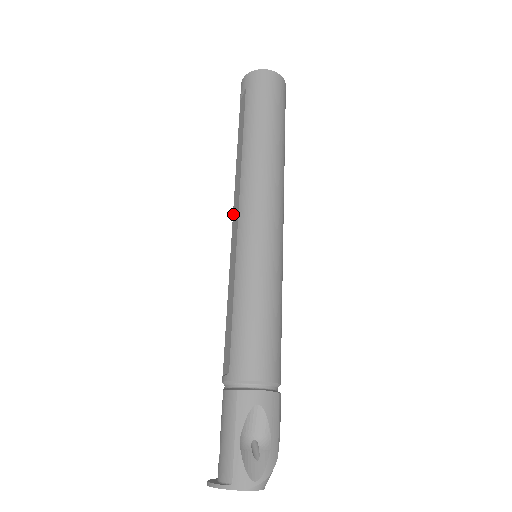
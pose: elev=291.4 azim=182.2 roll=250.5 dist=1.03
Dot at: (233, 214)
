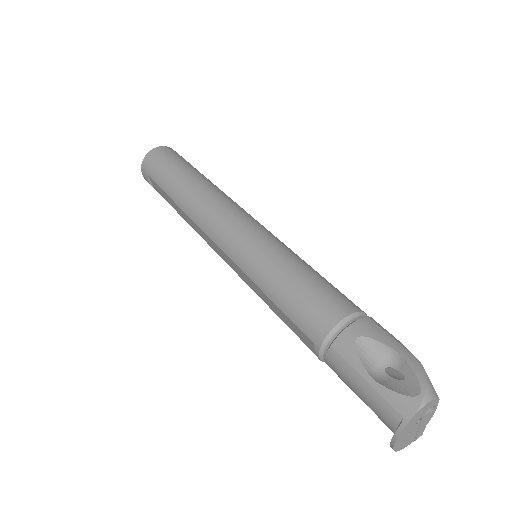
Dot at: (214, 250)
